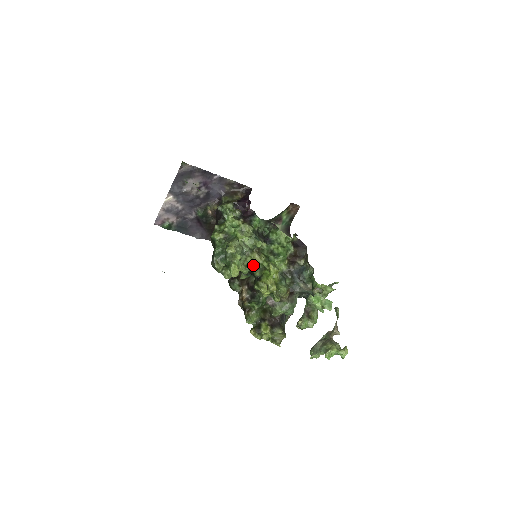
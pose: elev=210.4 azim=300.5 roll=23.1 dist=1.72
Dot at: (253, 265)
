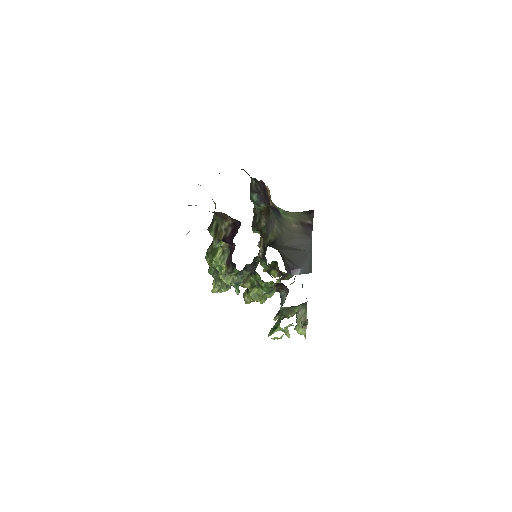
Dot at: occluded
